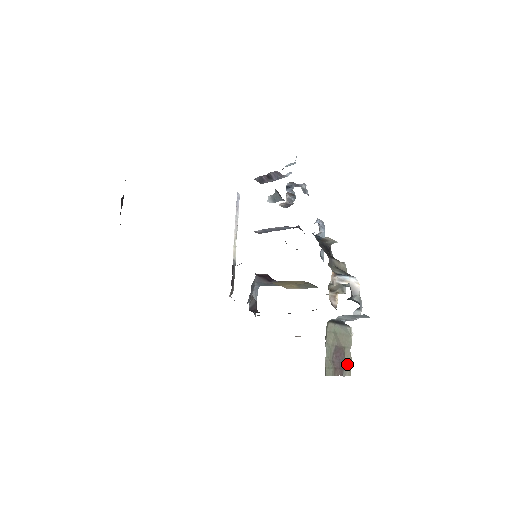
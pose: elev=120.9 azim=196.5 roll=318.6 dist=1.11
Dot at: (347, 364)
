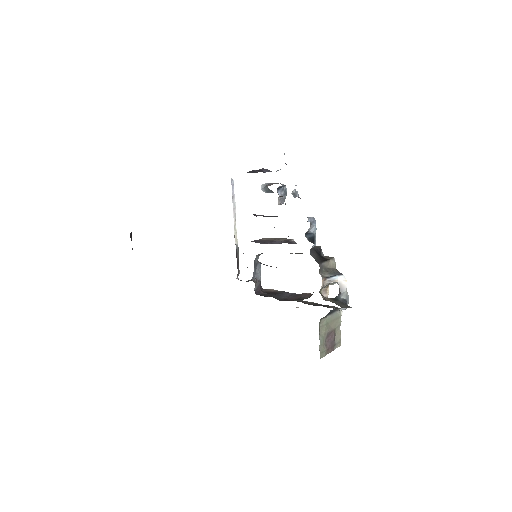
Dot at: (337, 339)
